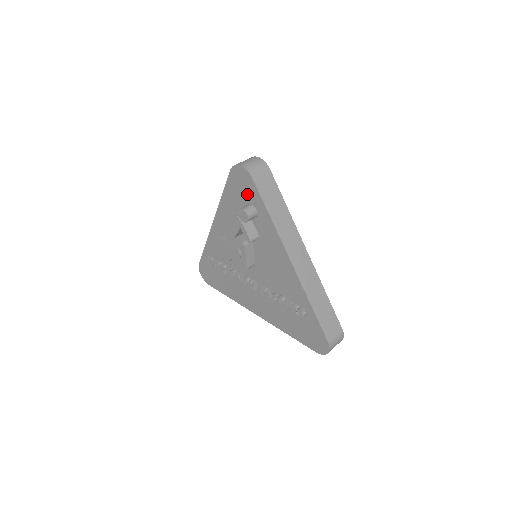
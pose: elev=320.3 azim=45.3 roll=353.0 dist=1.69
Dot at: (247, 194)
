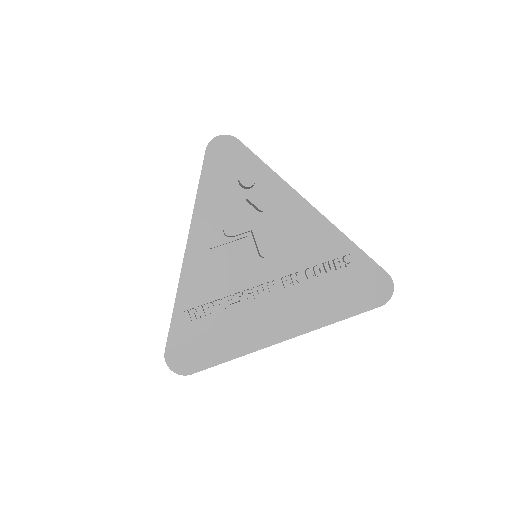
Dot at: (236, 164)
